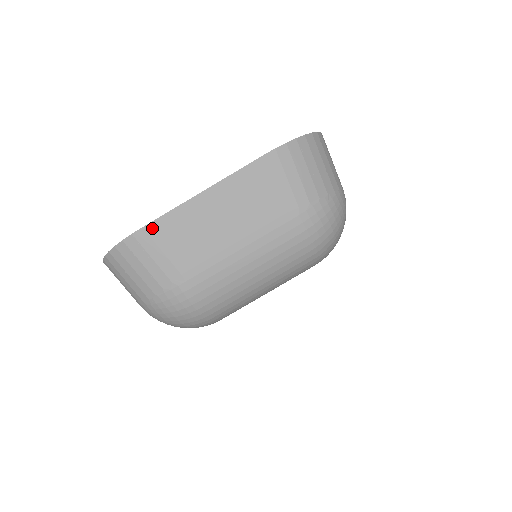
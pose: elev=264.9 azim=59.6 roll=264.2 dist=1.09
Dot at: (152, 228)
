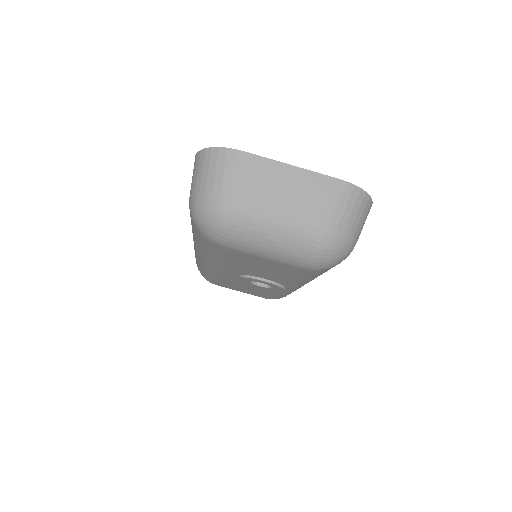
Dot at: (249, 157)
